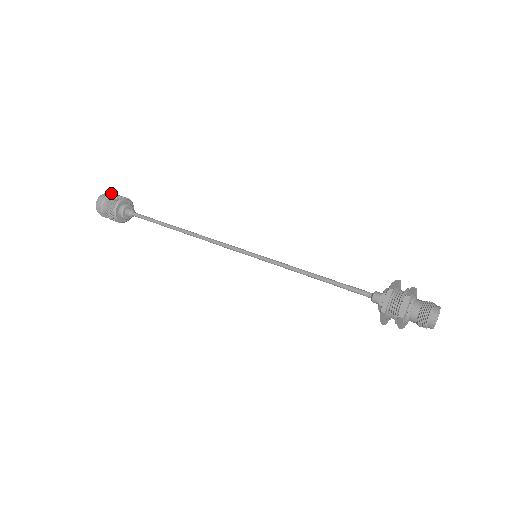
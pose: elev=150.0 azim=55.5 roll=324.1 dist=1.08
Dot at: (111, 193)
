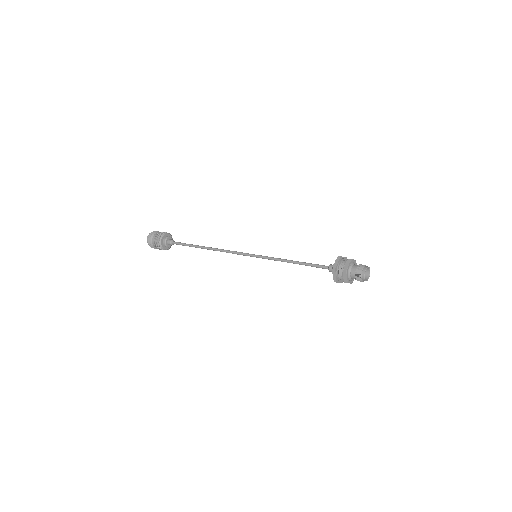
Dot at: occluded
